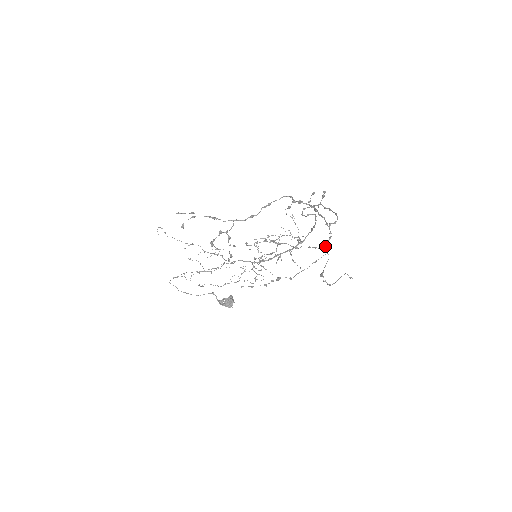
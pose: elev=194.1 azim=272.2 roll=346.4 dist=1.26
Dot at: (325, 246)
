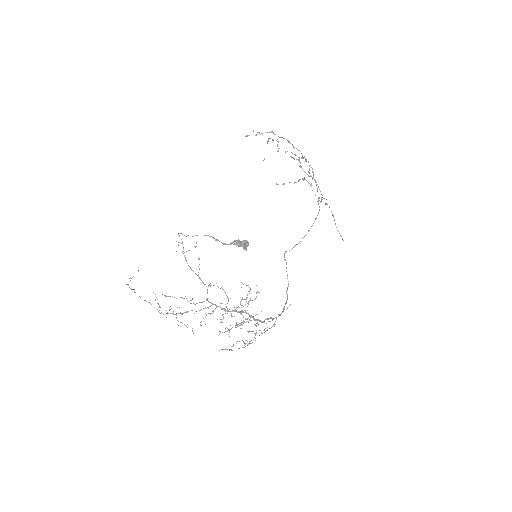
Dot at: (321, 197)
